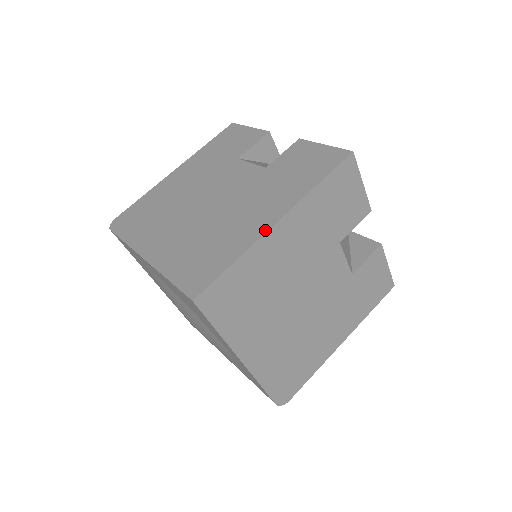
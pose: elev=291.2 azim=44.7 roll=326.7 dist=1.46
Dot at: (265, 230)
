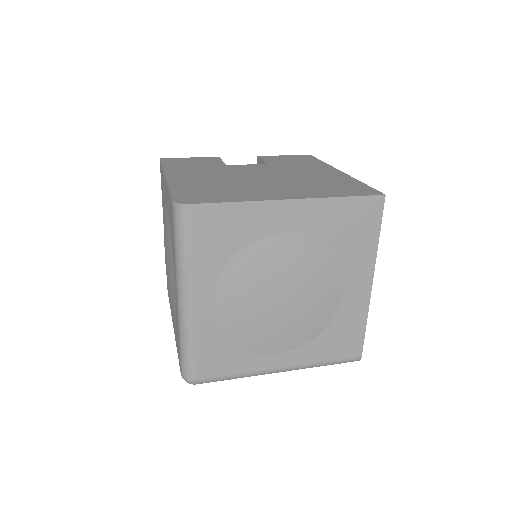
Dot at: (344, 174)
